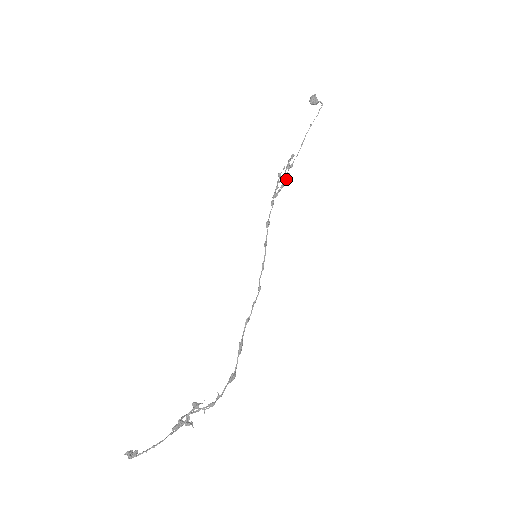
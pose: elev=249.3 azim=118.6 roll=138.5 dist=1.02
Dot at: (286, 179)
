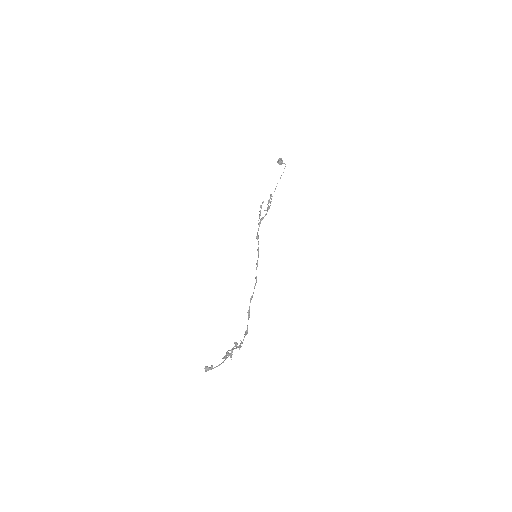
Dot at: occluded
